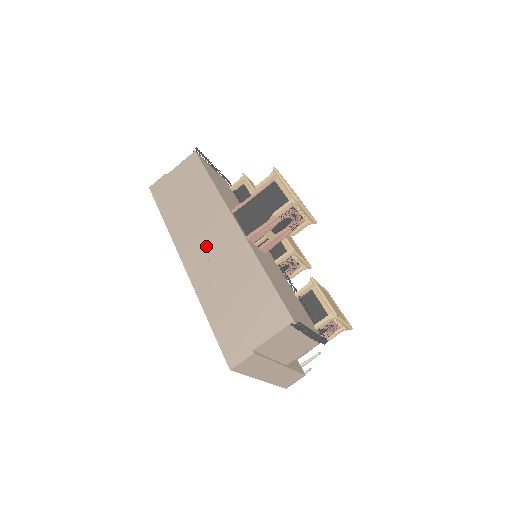
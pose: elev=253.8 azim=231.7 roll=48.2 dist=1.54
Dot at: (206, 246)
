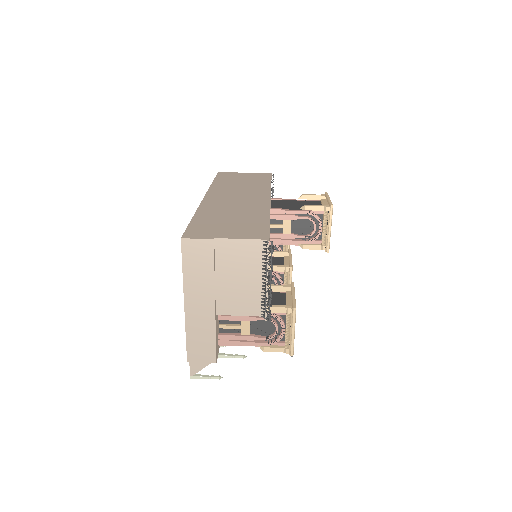
Dot at: (233, 197)
